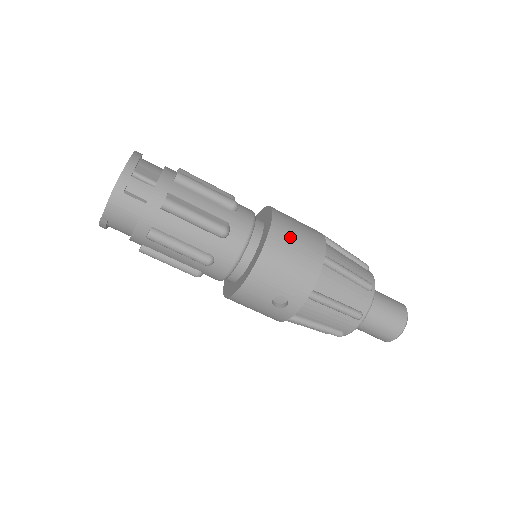
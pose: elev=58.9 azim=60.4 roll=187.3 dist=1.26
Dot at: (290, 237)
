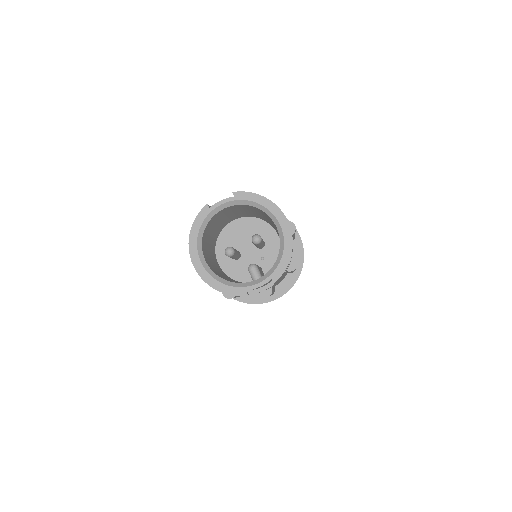
Dot at: occluded
